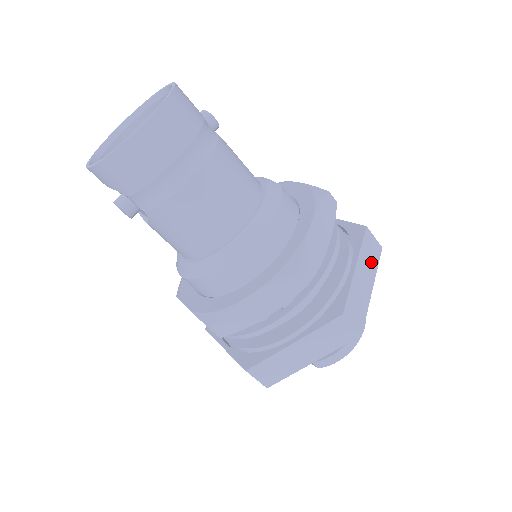
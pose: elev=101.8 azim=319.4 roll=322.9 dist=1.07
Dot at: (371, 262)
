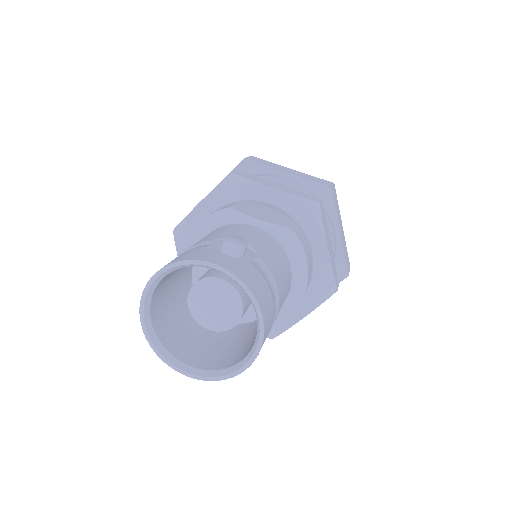
Dot at: (338, 209)
